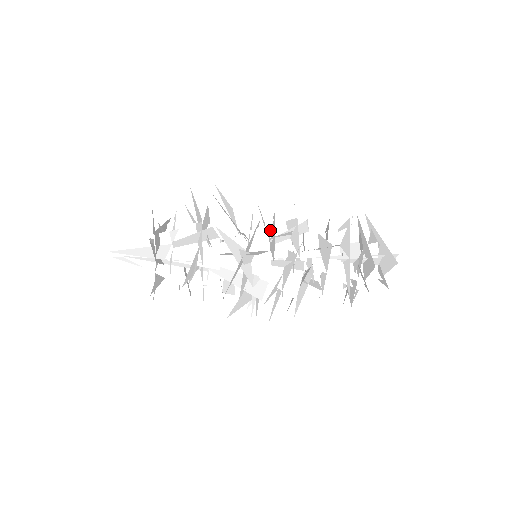
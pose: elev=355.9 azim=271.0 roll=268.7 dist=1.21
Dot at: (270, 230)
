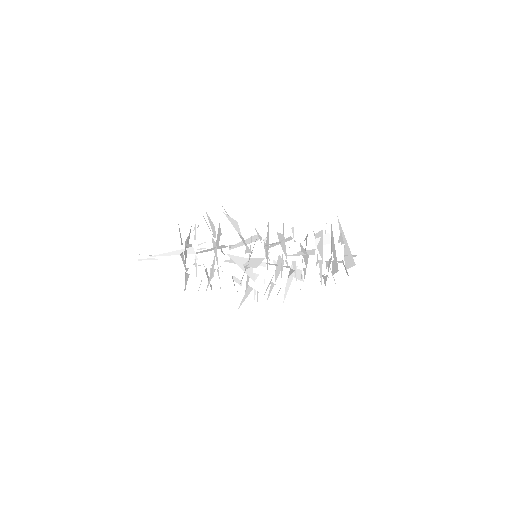
Dot at: (266, 236)
